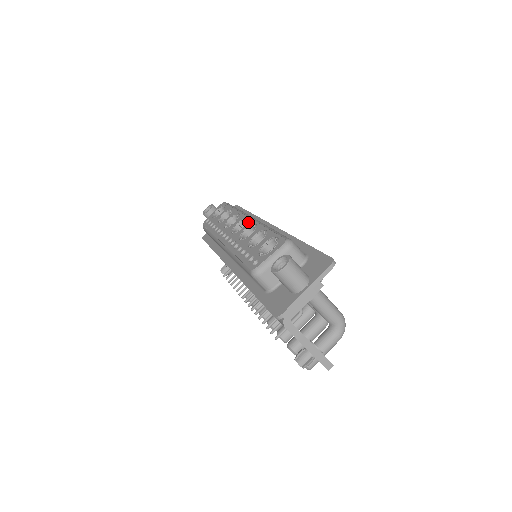
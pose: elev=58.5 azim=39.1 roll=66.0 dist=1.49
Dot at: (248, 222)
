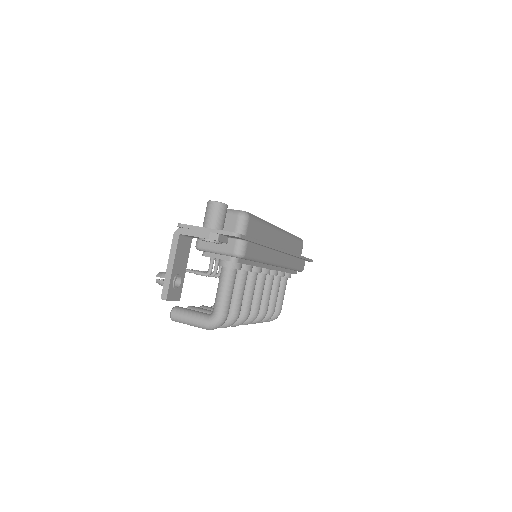
Dot at: occluded
